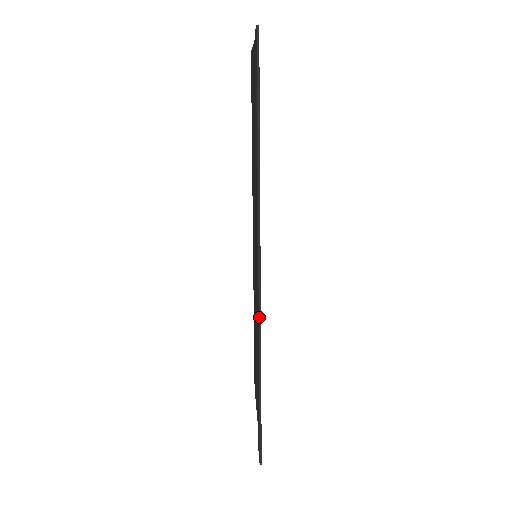
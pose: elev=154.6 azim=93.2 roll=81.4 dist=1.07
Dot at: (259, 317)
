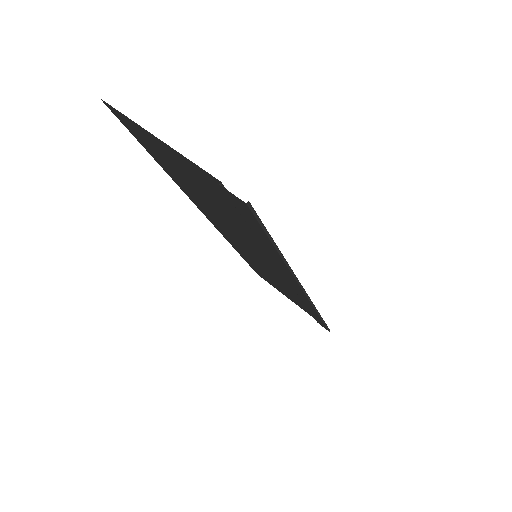
Dot at: (312, 305)
